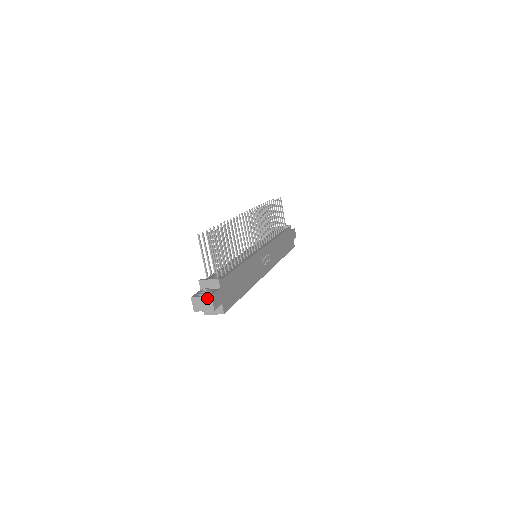
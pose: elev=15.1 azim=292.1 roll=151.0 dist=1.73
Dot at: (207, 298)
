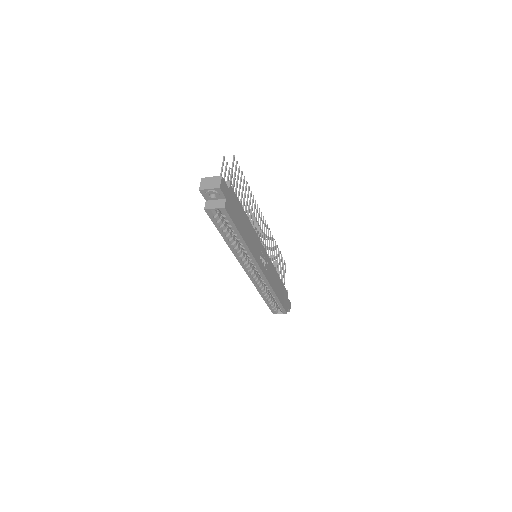
Dot at: (217, 178)
